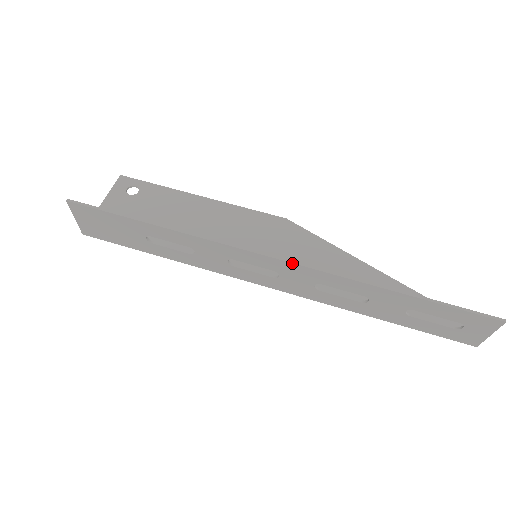
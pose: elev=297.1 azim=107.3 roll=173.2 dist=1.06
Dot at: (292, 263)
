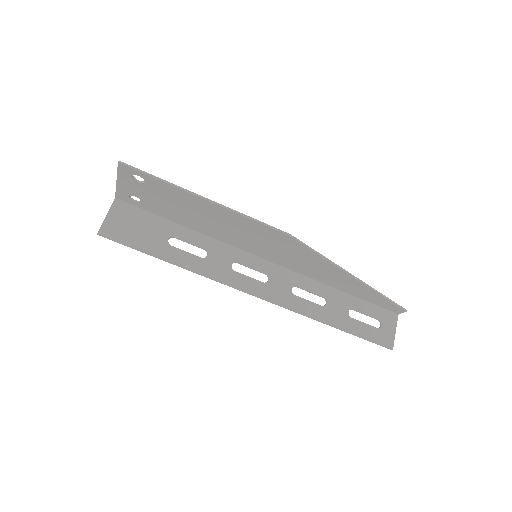
Dot at: occluded
